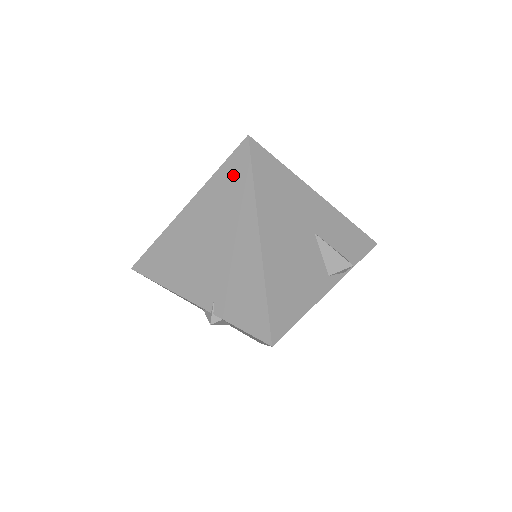
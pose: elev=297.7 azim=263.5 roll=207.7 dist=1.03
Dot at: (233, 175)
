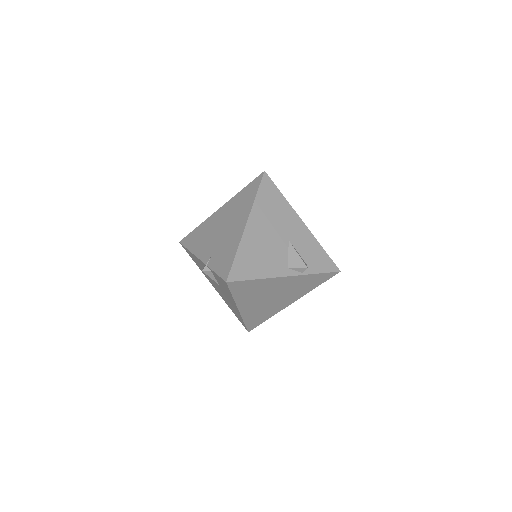
Dot at: (249, 191)
